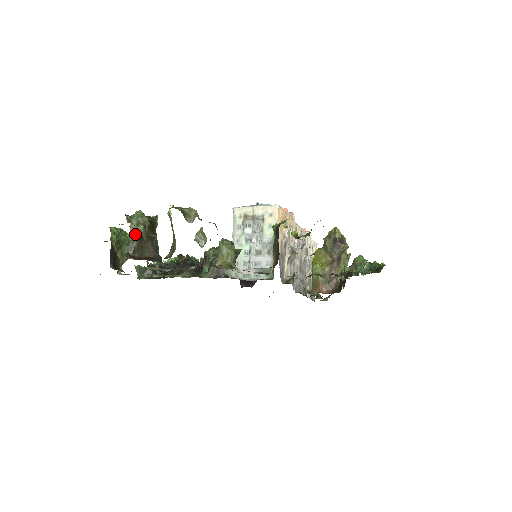
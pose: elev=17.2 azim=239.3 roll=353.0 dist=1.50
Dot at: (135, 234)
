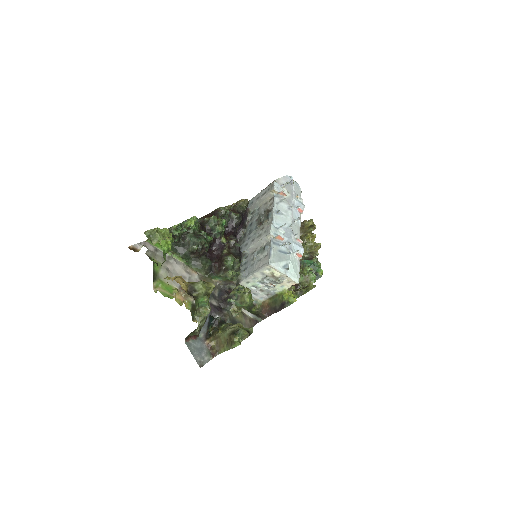
Dot at: (198, 331)
